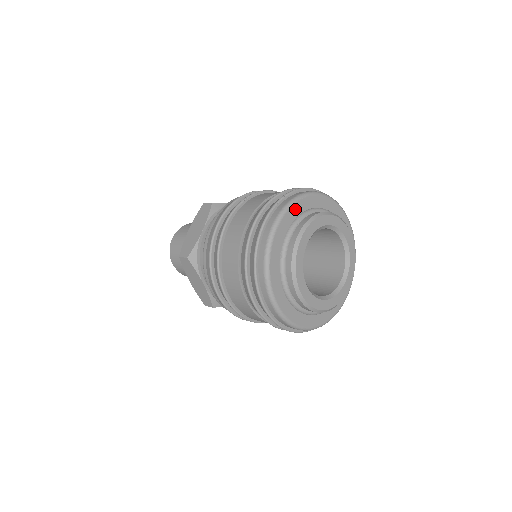
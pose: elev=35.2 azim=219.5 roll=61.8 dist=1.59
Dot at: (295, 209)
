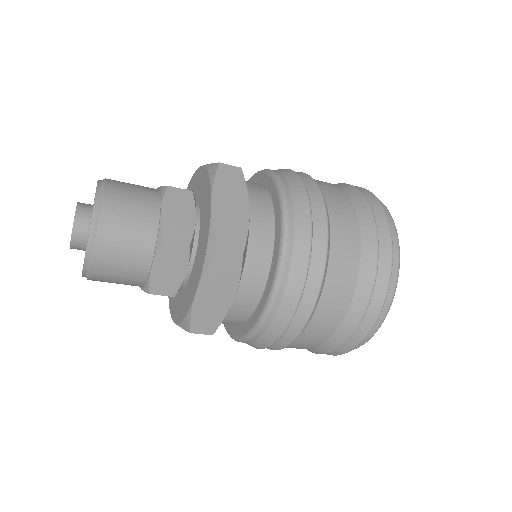
Dot at: occluded
